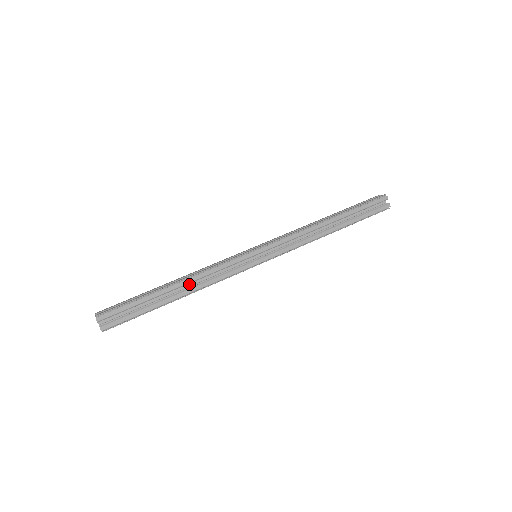
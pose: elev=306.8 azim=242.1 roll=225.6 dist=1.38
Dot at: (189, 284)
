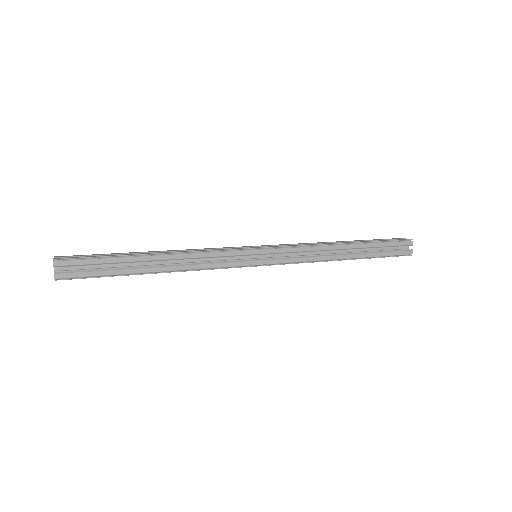
Dot at: occluded
